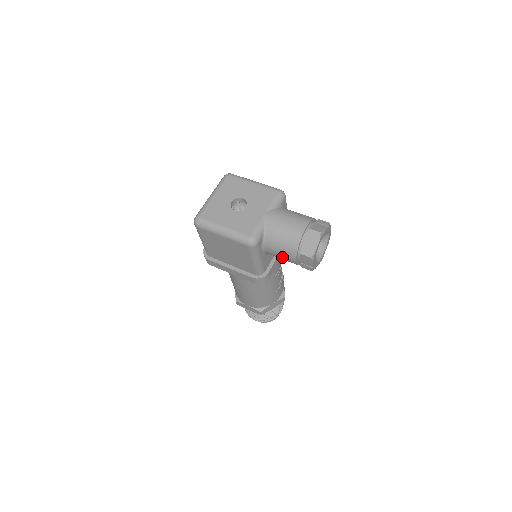
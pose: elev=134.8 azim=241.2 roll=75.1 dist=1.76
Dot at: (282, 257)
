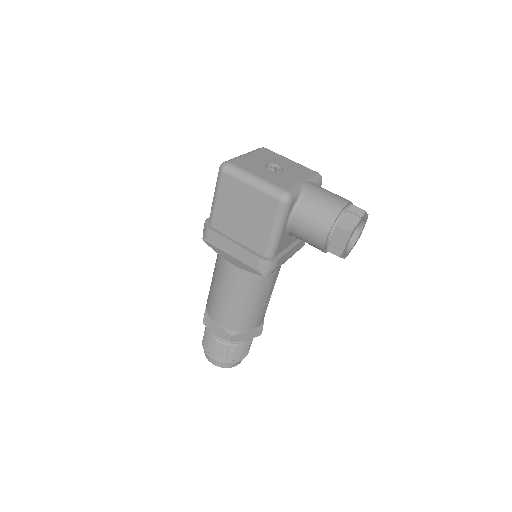
Dot at: (310, 231)
